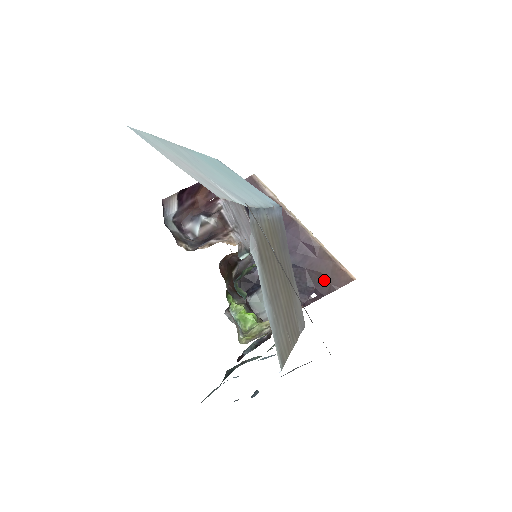
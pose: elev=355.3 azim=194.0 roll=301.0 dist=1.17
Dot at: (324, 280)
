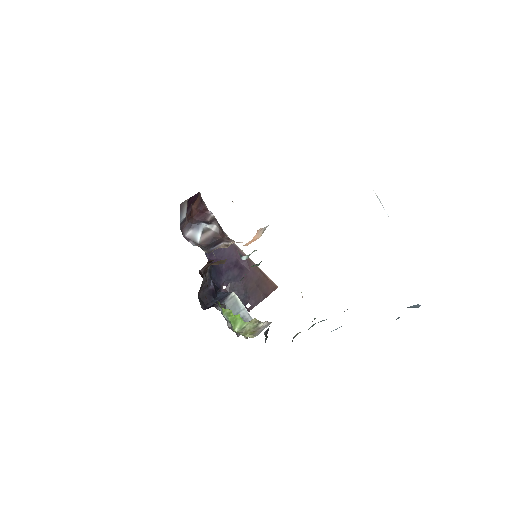
Dot at: (257, 290)
